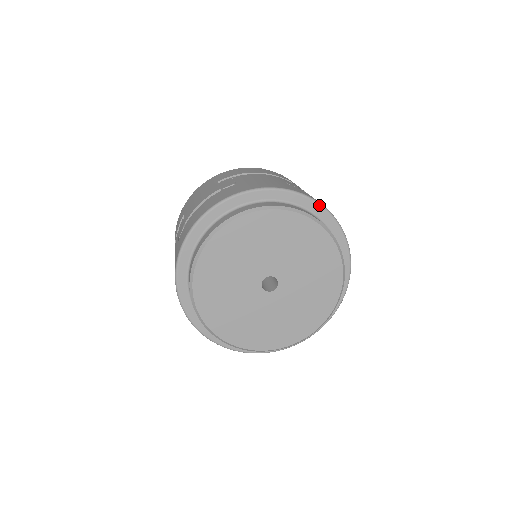
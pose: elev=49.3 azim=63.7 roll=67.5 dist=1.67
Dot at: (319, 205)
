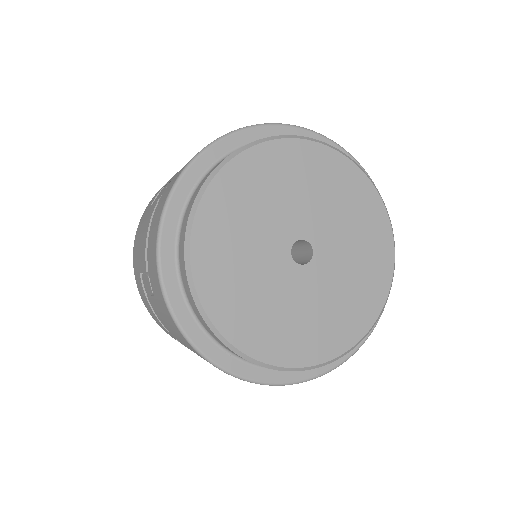
Dot at: occluded
